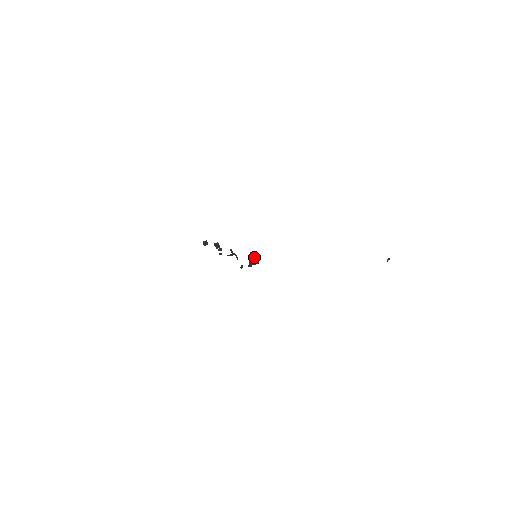
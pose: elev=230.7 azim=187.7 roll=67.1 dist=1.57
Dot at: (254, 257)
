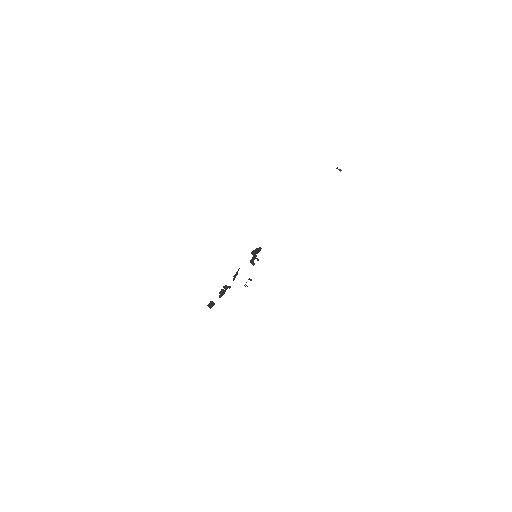
Dot at: occluded
